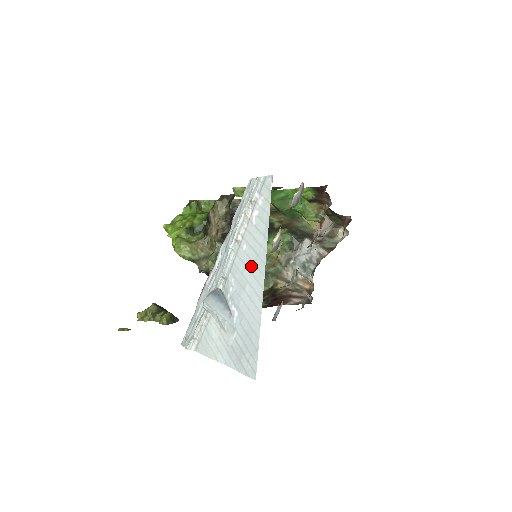
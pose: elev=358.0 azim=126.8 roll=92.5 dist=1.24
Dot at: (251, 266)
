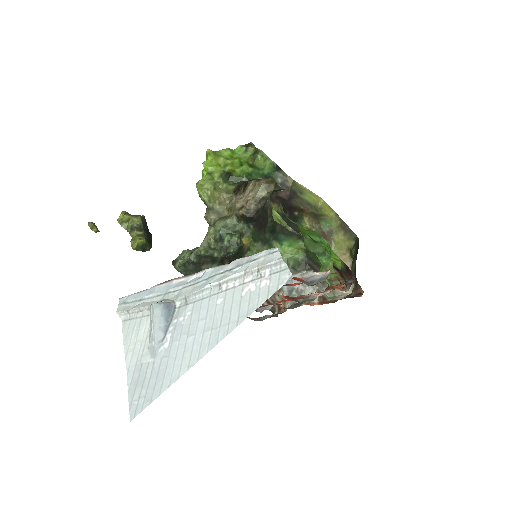
Dot at: (208, 326)
